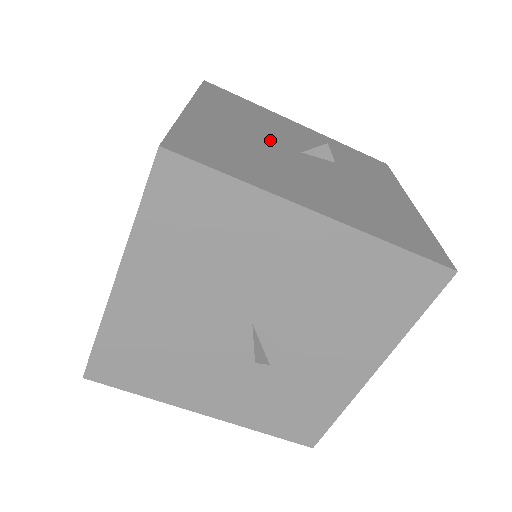
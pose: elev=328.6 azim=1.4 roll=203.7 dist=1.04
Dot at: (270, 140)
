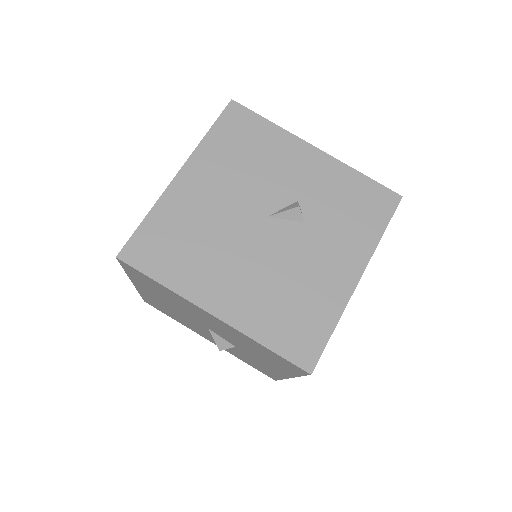
Dot at: (240, 206)
